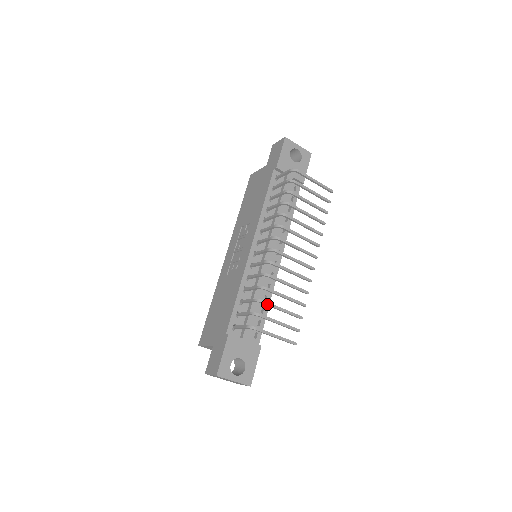
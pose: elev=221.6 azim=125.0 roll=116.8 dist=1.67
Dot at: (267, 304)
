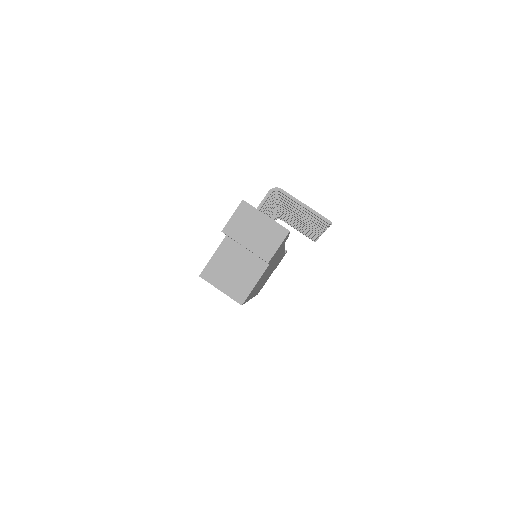
Dot at: occluded
